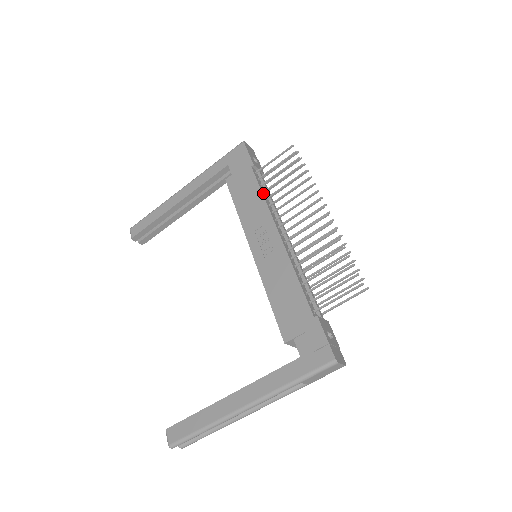
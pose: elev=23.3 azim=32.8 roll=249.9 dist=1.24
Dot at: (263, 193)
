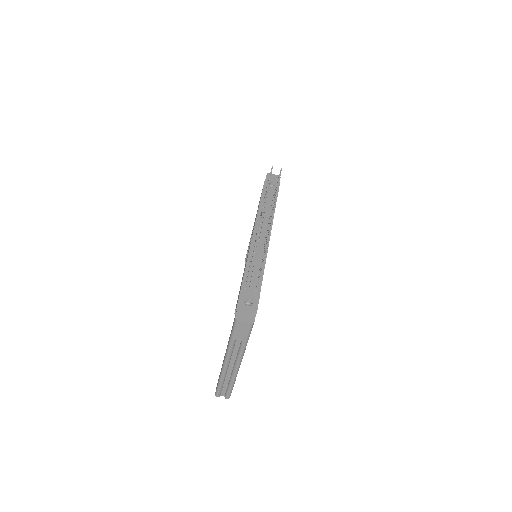
Dot at: (260, 209)
